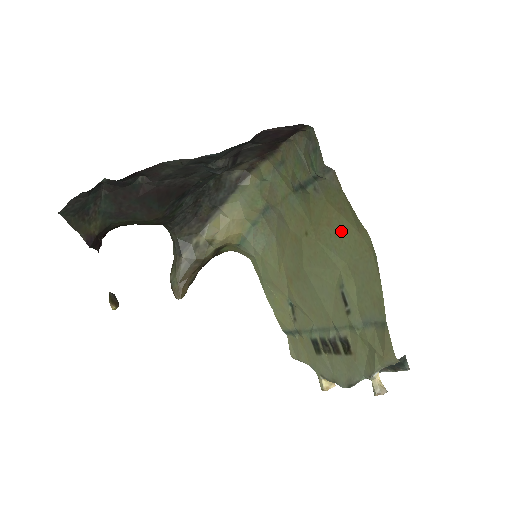
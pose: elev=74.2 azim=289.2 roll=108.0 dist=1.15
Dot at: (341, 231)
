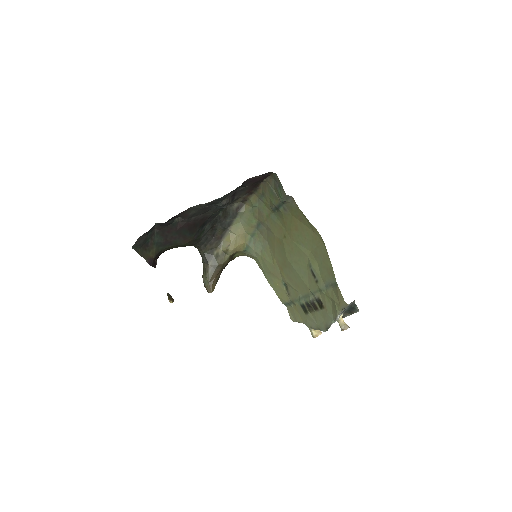
Dot at: (304, 232)
